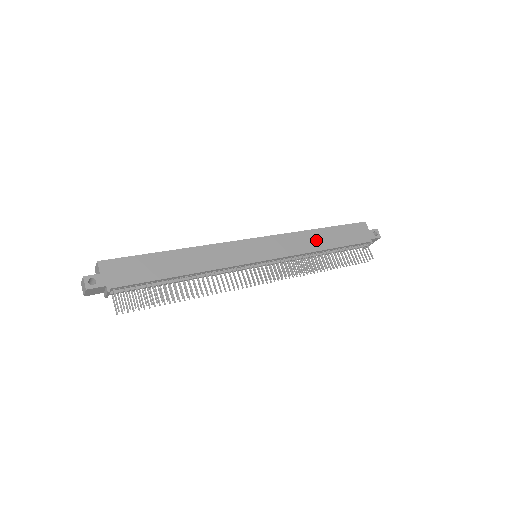
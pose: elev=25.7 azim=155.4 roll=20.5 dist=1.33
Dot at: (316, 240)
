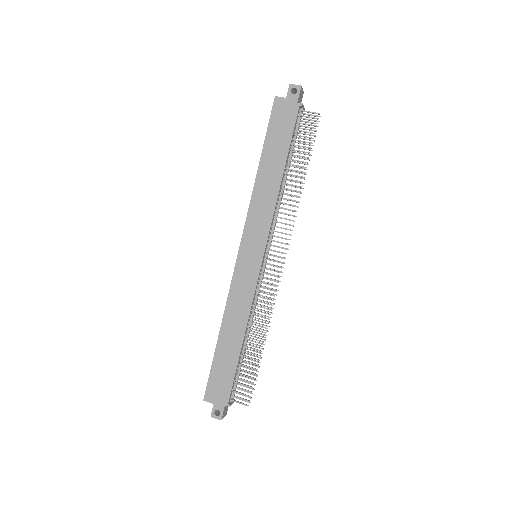
Dot at: (268, 181)
